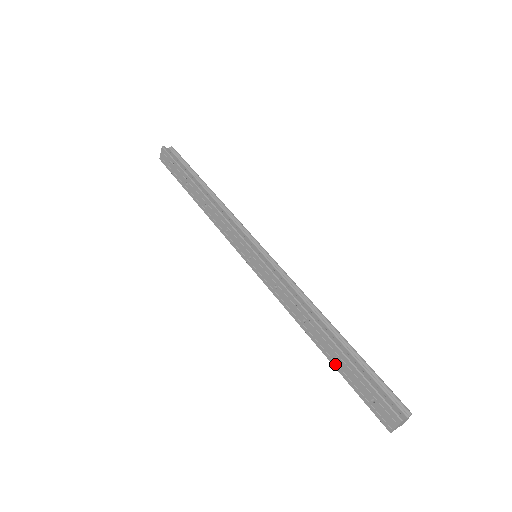
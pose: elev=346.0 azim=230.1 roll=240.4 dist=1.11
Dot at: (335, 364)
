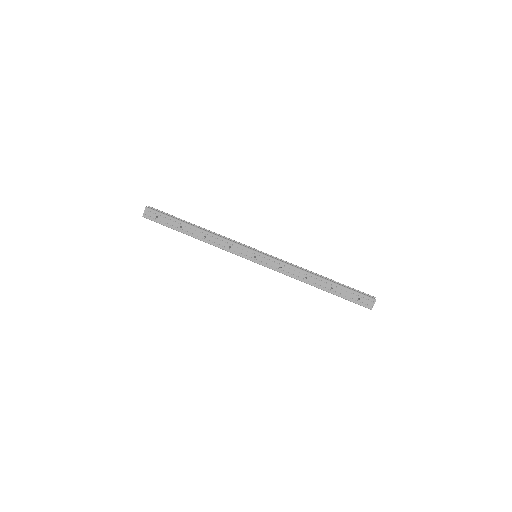
Dot at: (332, 292)
